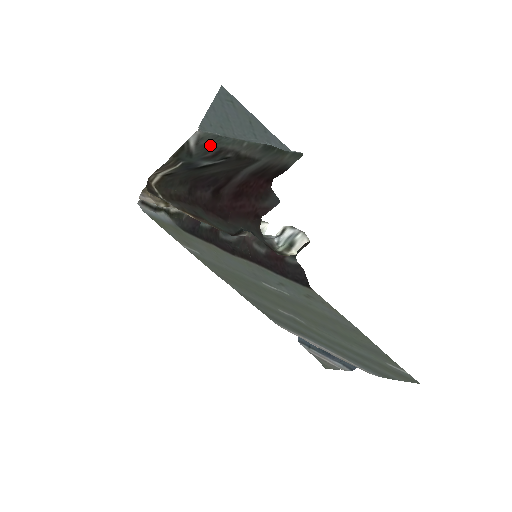
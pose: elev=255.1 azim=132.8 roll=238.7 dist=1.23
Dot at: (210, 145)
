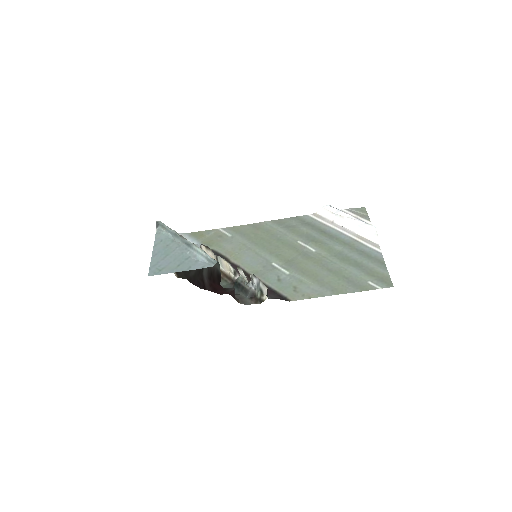
Dot at: occluded
